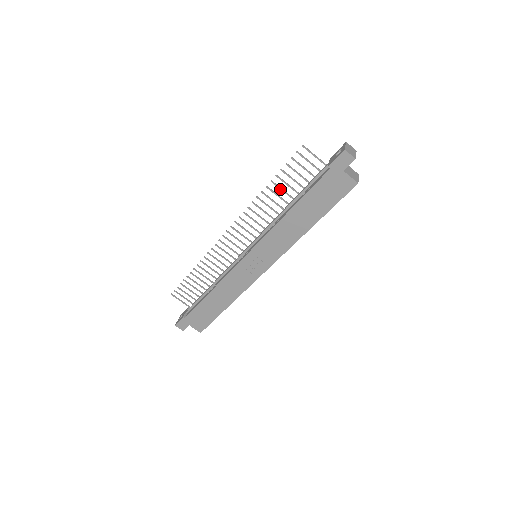
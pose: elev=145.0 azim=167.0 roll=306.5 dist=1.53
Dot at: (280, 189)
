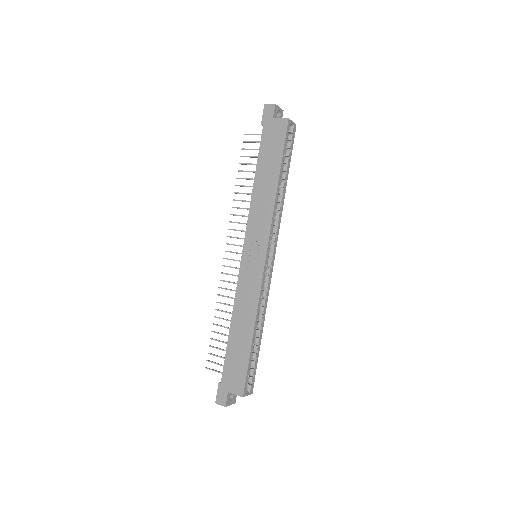
Dot at: (246, 179)
